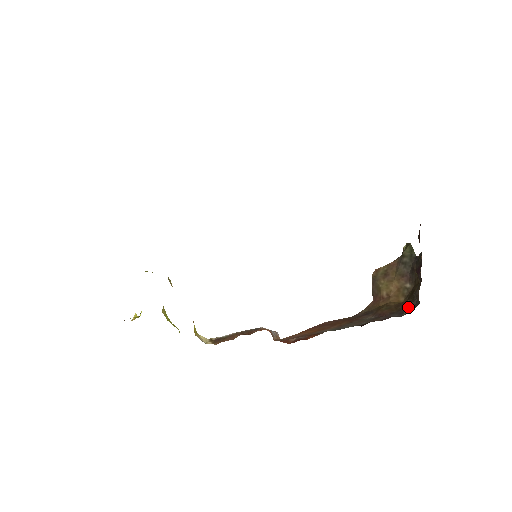
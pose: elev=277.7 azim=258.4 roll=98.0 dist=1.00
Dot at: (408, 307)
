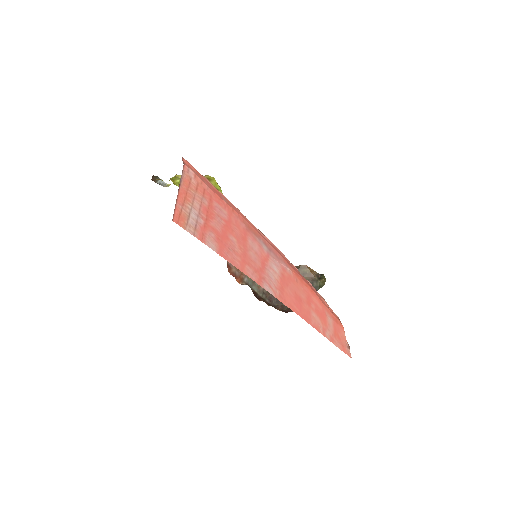
Dot at: occluded
